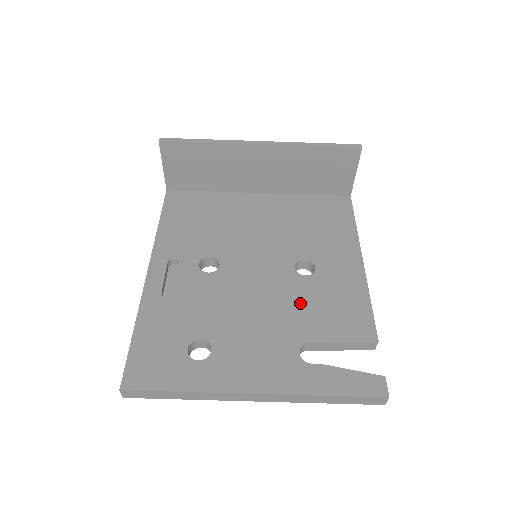
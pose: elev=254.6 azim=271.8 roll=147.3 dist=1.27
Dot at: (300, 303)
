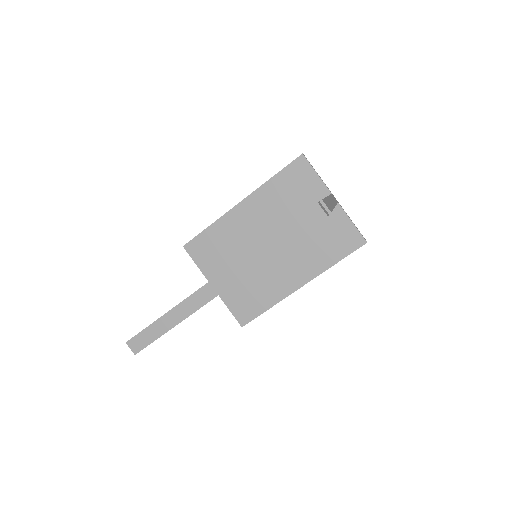
Dot at: occluded
